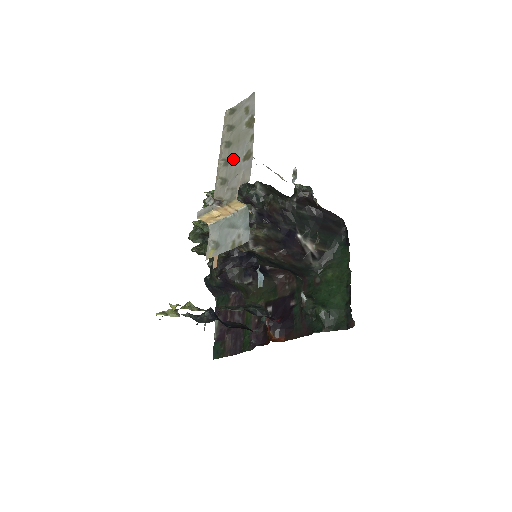
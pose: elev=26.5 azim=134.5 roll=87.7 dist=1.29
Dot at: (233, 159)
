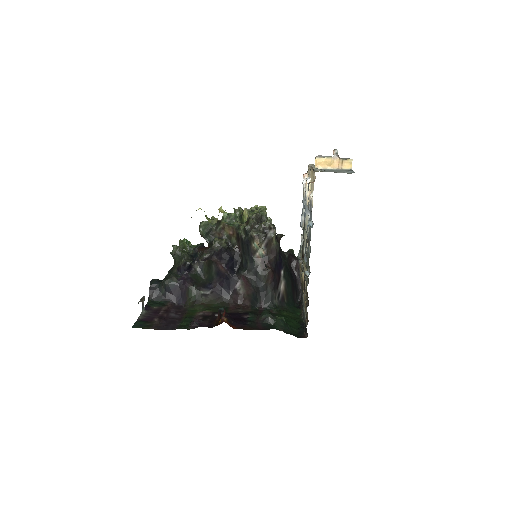
Dot at: occluded
